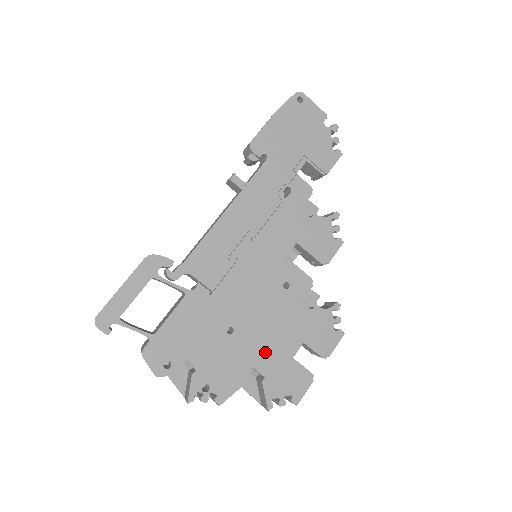
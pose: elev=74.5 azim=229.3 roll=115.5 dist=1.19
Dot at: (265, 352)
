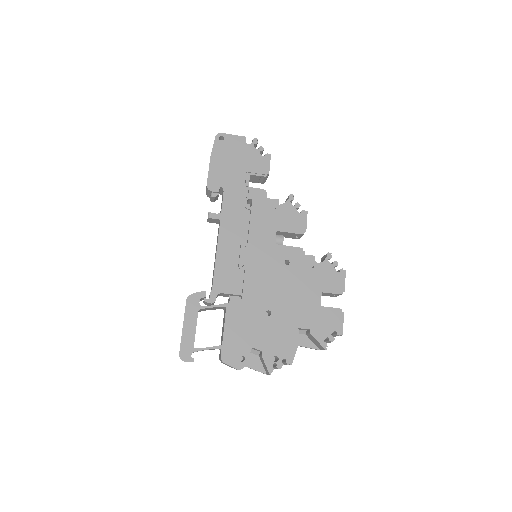
Dot at: (300, 313)
